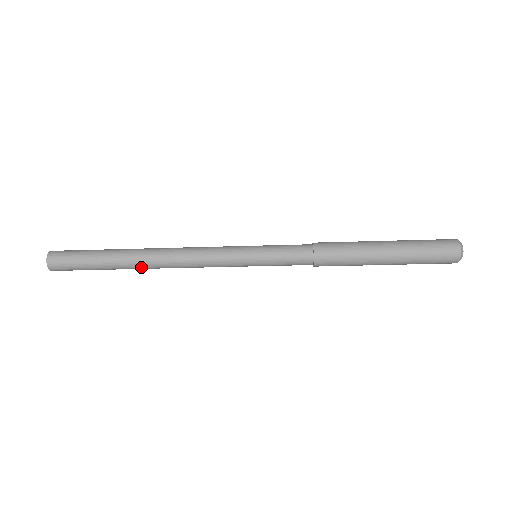
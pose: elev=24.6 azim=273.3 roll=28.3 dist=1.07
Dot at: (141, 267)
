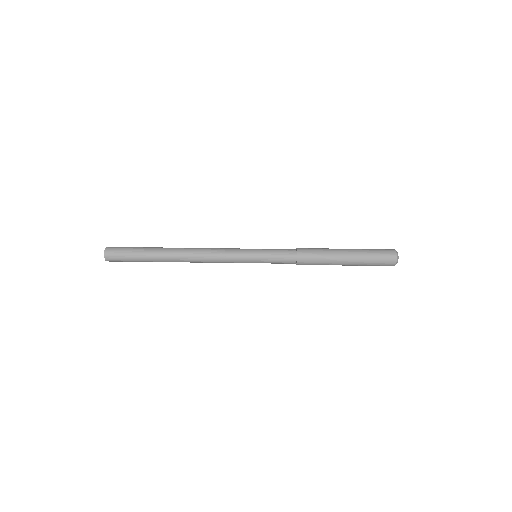
Dot at: (173, 261)
